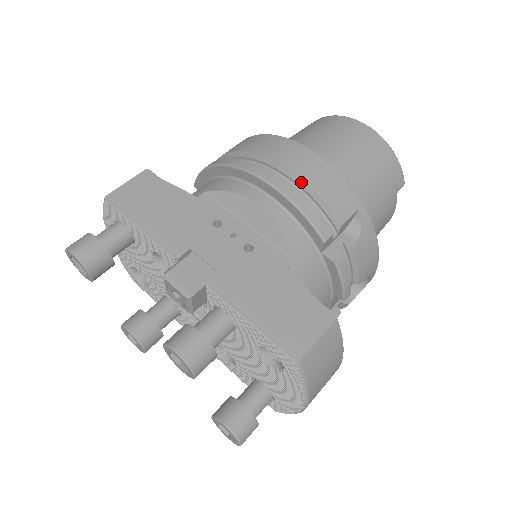
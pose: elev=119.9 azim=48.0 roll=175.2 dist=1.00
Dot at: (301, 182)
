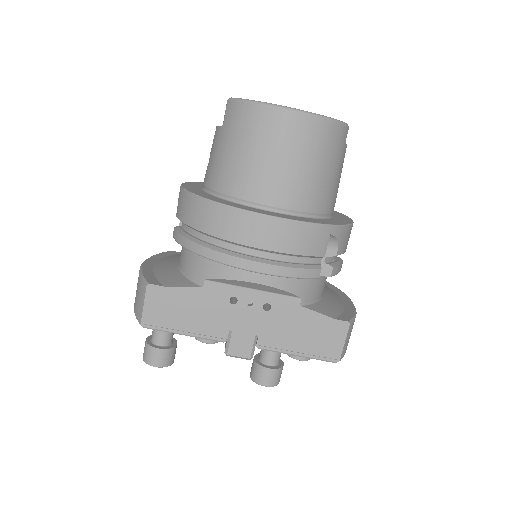
Dot at: (280, 253)
